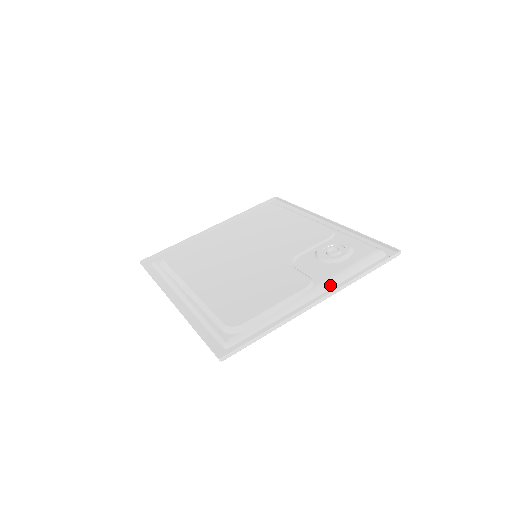
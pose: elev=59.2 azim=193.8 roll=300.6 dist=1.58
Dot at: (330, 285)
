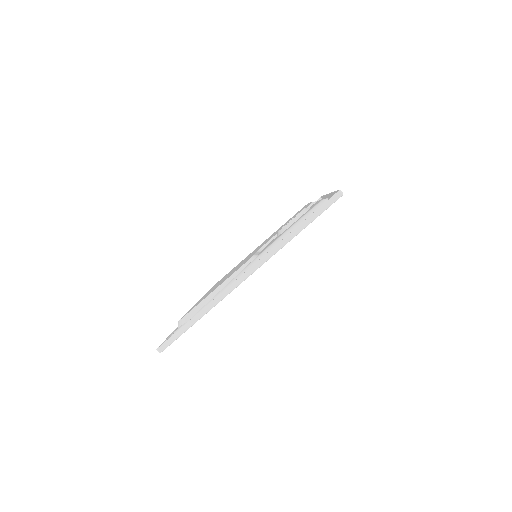
Dot at: occluded
